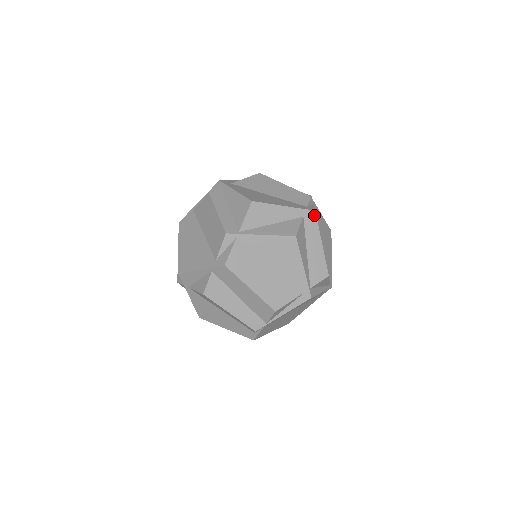
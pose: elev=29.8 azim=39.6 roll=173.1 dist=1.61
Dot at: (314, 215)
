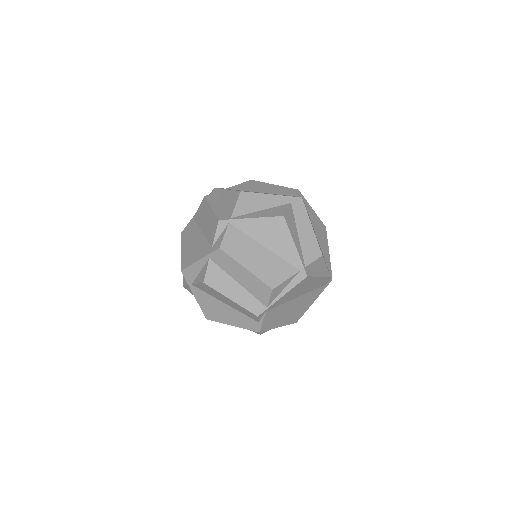
Dot at: (301, 201)
